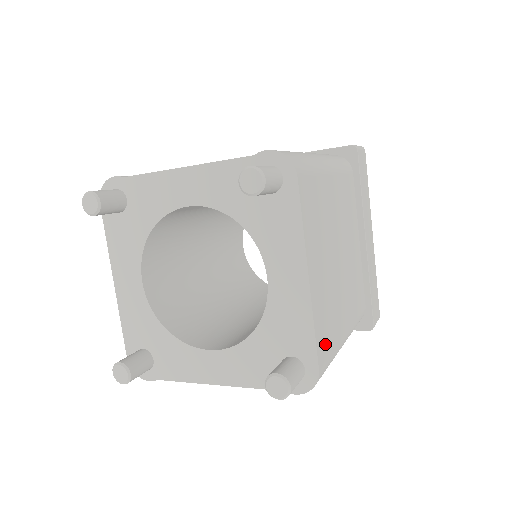
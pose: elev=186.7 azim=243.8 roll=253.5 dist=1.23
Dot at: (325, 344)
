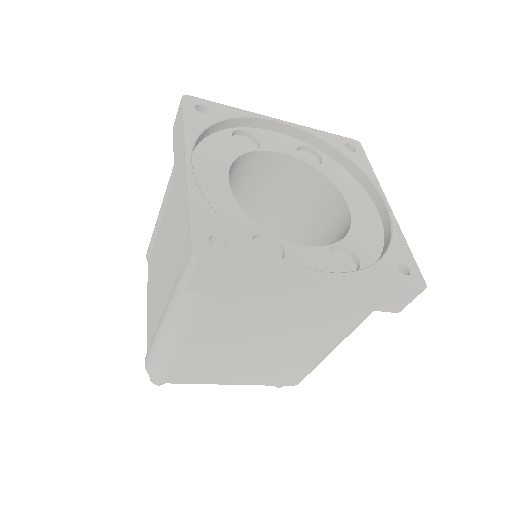
Dot at: (289, 377)
